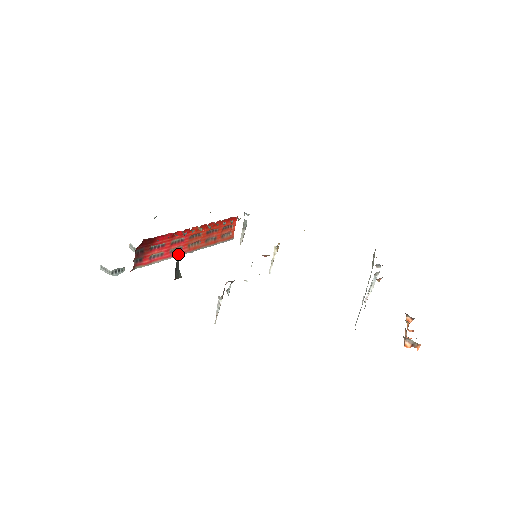
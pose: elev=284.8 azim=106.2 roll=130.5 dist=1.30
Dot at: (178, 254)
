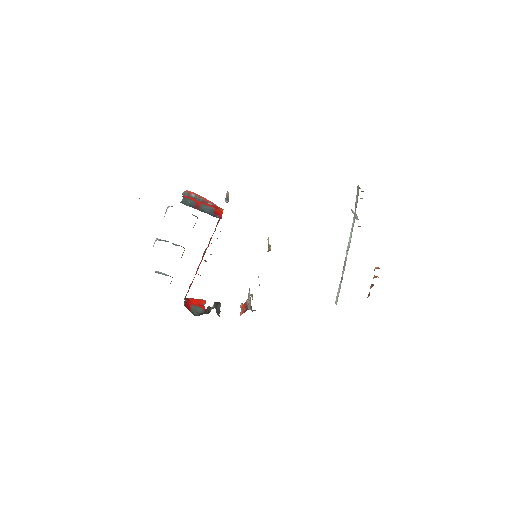
Dot at: occluded
